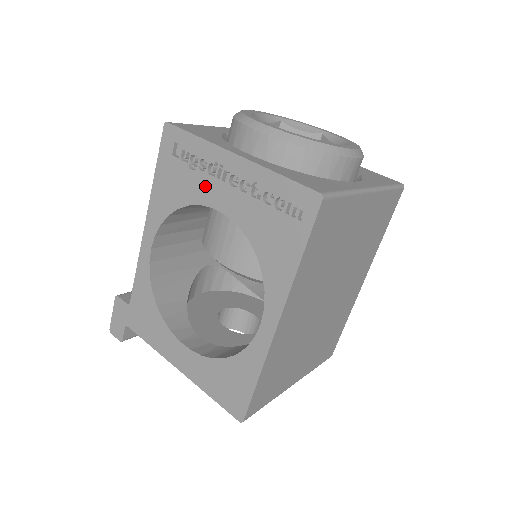
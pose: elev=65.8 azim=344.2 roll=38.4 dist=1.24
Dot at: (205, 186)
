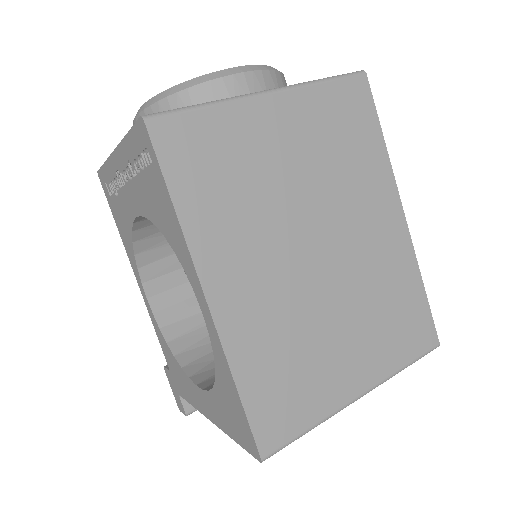
Dot at: (125, 202)
